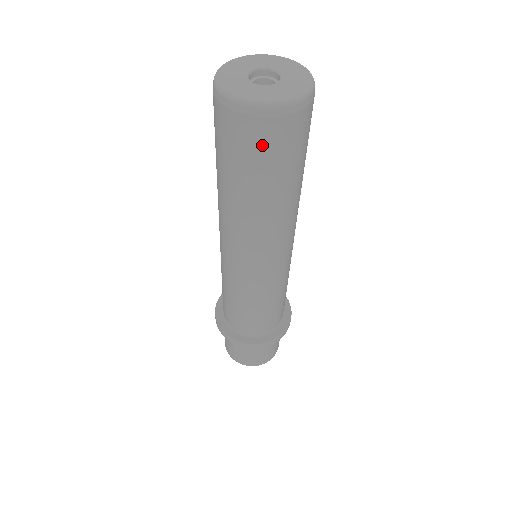
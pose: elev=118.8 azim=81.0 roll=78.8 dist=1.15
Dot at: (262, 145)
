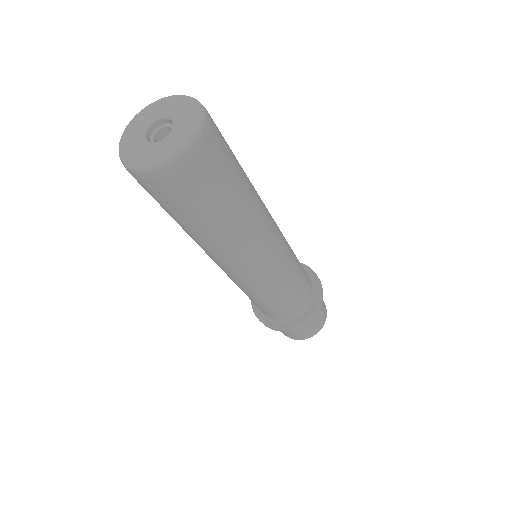
Dot at: (158, 196)
